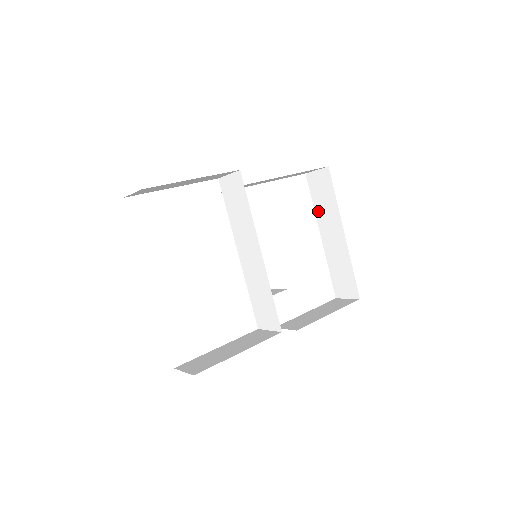
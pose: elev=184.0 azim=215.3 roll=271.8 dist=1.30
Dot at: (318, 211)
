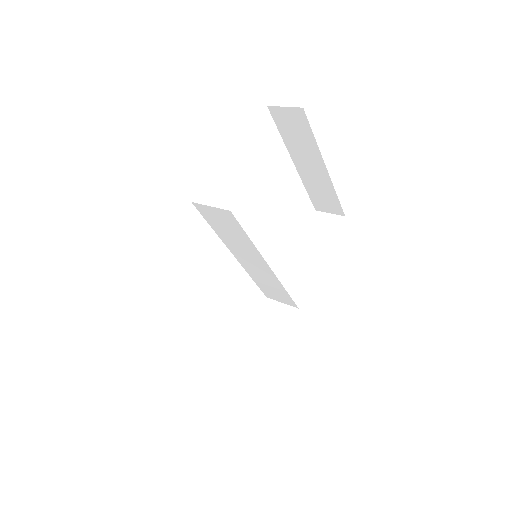
Dot at: (289, 144)
